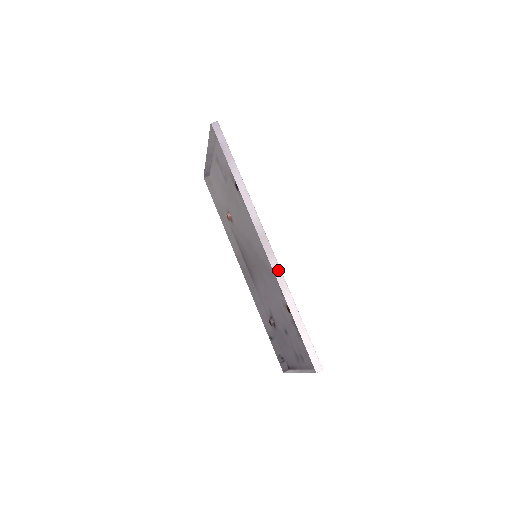
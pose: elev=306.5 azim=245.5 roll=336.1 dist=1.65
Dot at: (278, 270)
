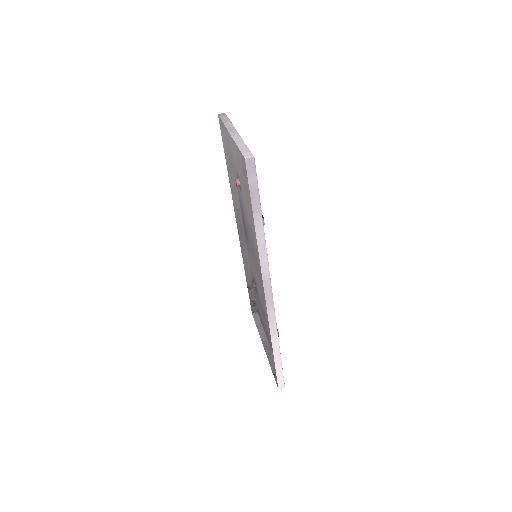
Dot at: (273, 320)
